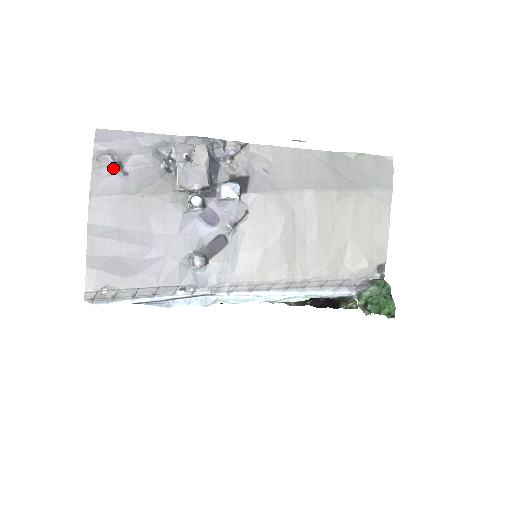
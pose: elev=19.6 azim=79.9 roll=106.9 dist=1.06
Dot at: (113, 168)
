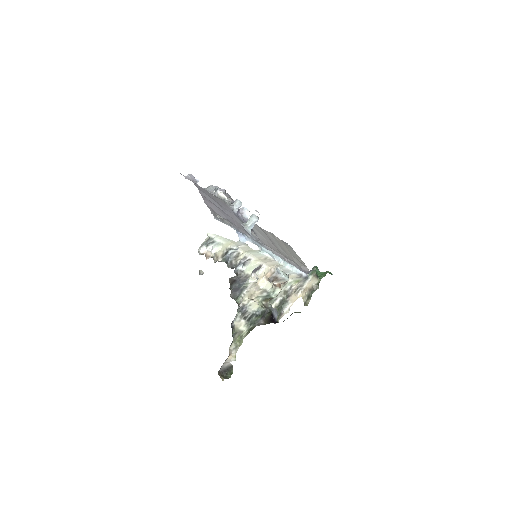
Dot at: (196, 181)
